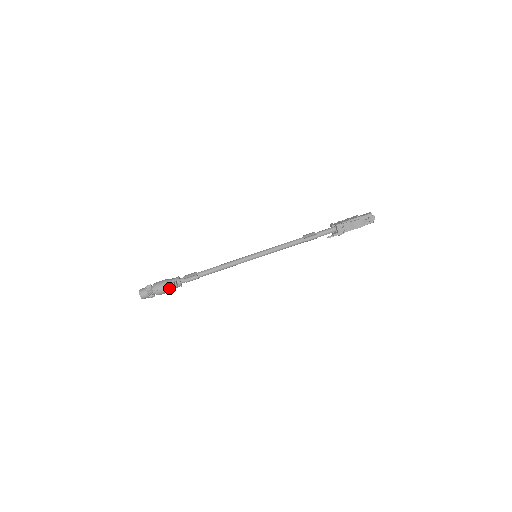
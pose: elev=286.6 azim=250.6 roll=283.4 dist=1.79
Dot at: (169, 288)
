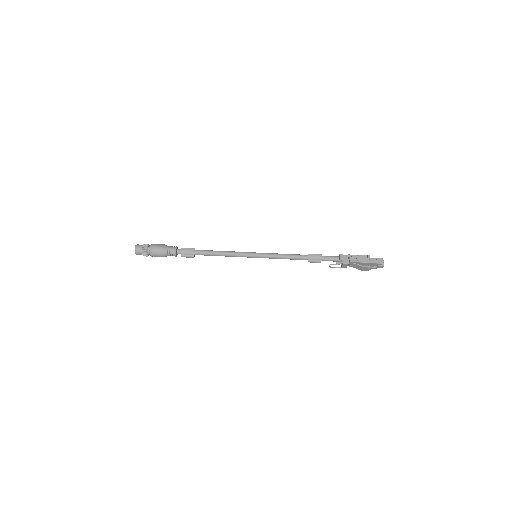
Dot at: occluded
